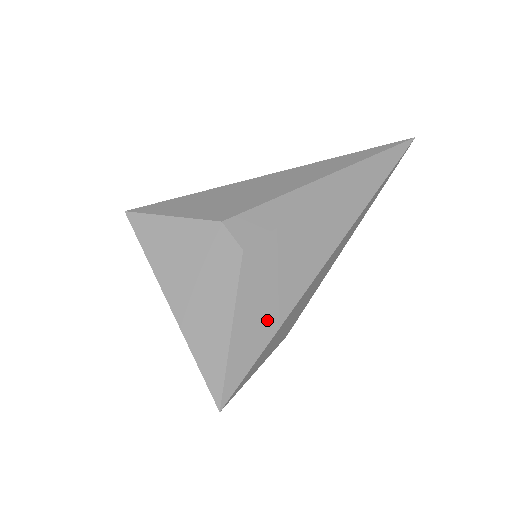
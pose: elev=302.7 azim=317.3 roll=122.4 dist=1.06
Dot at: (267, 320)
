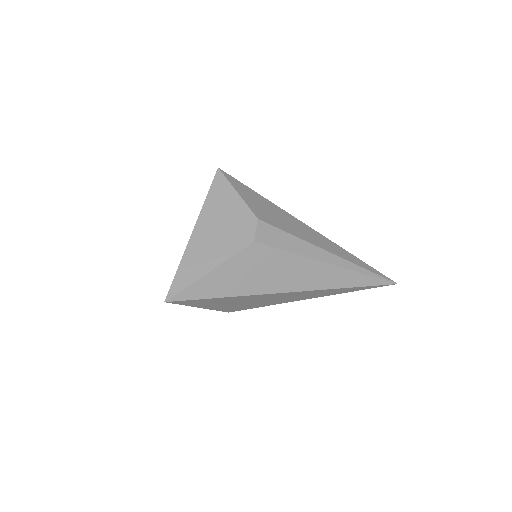
Dot at: (230, 286)
